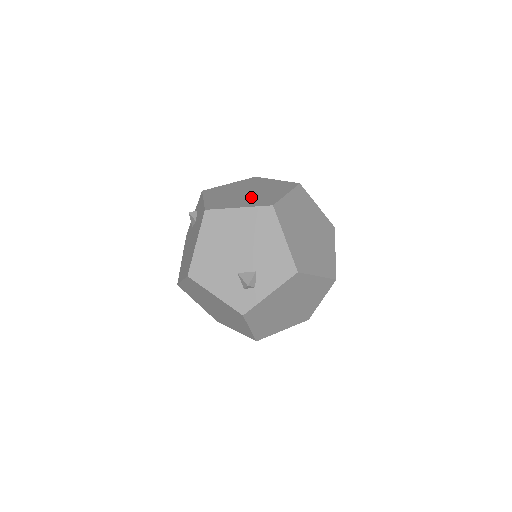
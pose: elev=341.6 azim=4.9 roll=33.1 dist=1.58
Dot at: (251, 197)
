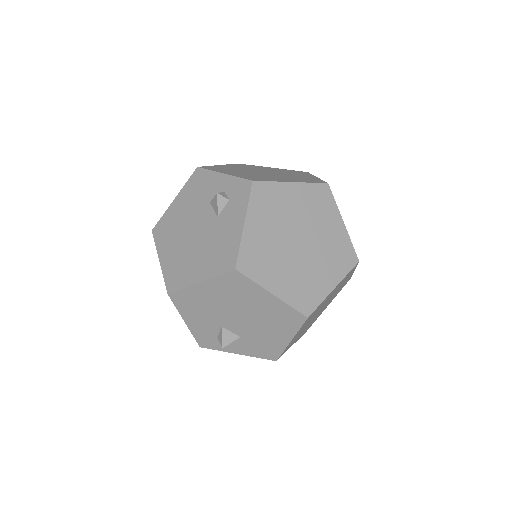
Dot at: (297, 267)
